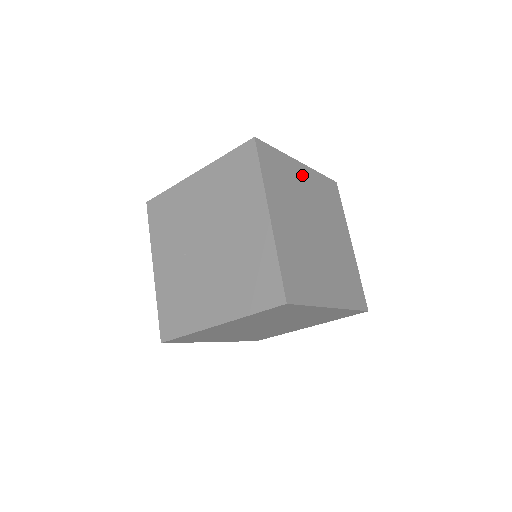
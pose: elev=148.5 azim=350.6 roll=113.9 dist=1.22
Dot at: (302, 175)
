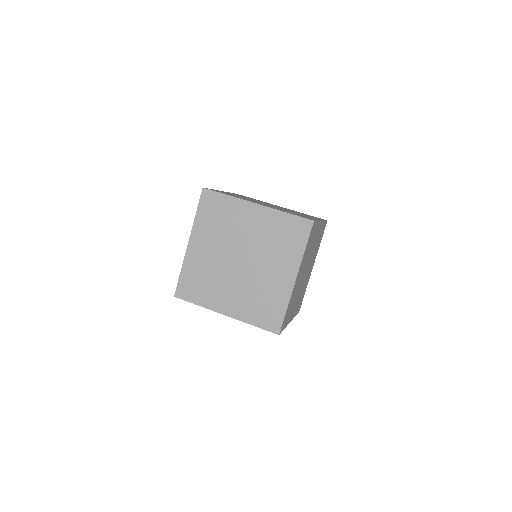
Dot at: occluded
